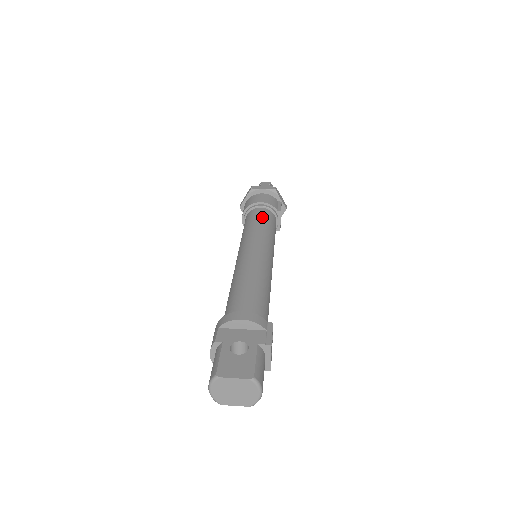
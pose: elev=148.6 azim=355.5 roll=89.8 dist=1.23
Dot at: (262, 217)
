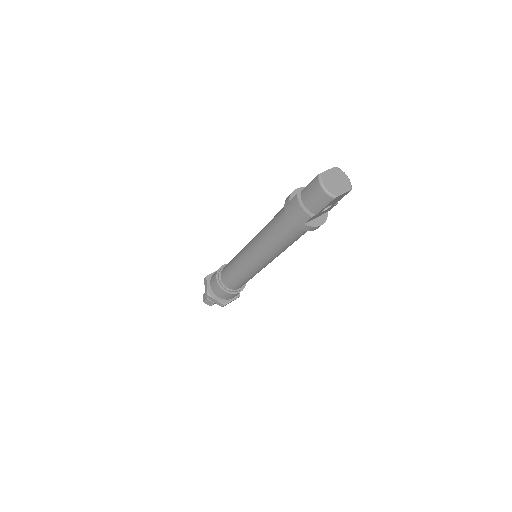
Dot at: occluded
